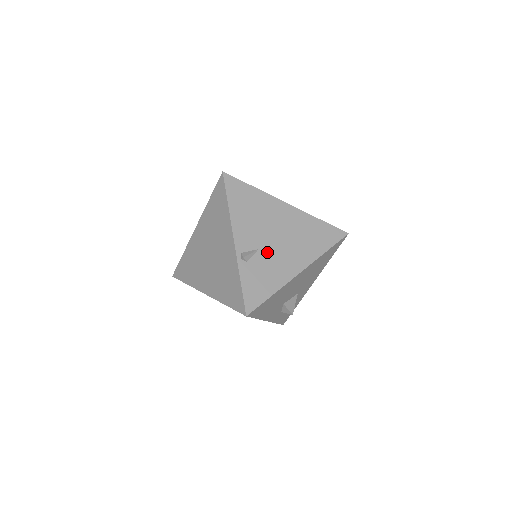
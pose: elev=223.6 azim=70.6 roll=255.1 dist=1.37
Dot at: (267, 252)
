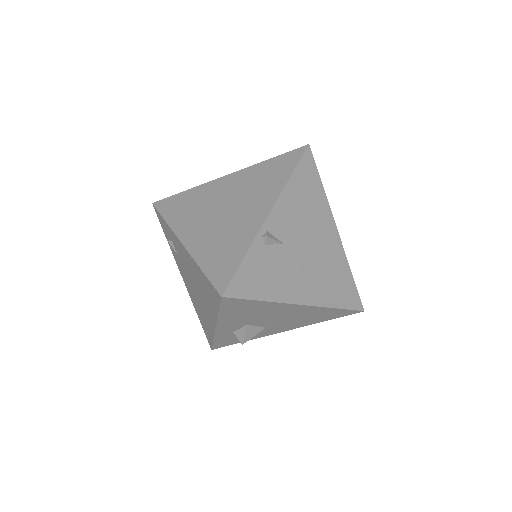
Dot at: (289, 255)
